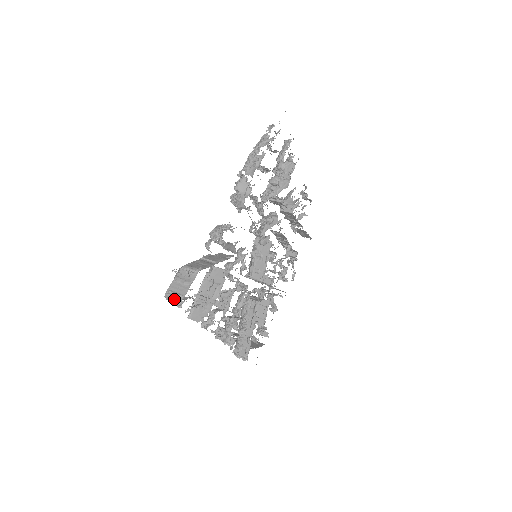
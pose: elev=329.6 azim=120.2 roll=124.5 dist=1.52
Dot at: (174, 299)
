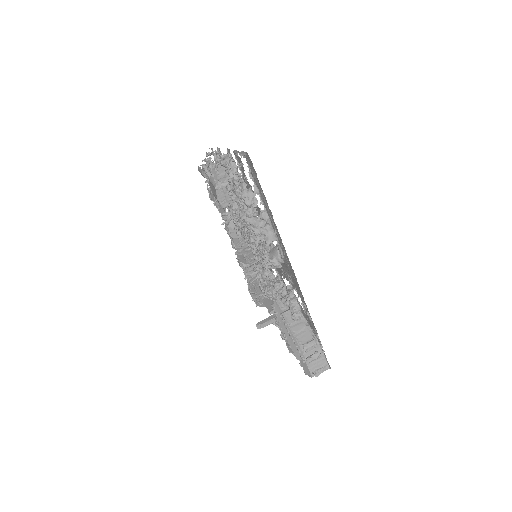
Dot at: occluded
